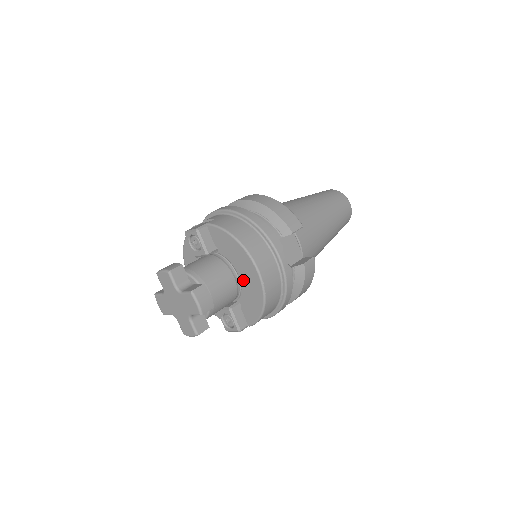
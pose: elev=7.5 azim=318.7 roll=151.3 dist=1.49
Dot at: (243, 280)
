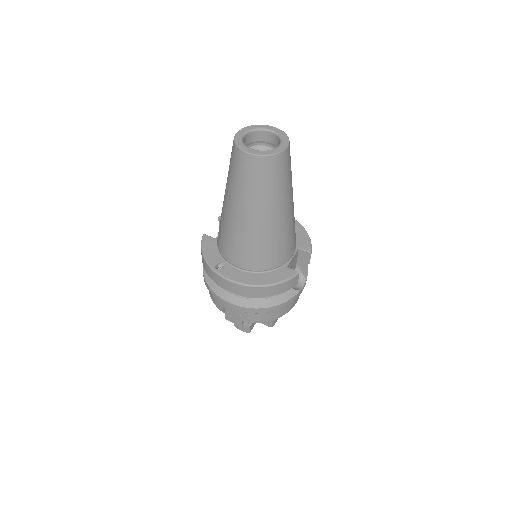
Dot at: occluded
